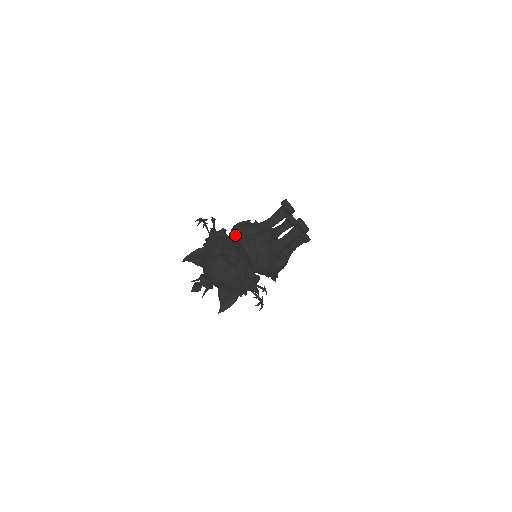
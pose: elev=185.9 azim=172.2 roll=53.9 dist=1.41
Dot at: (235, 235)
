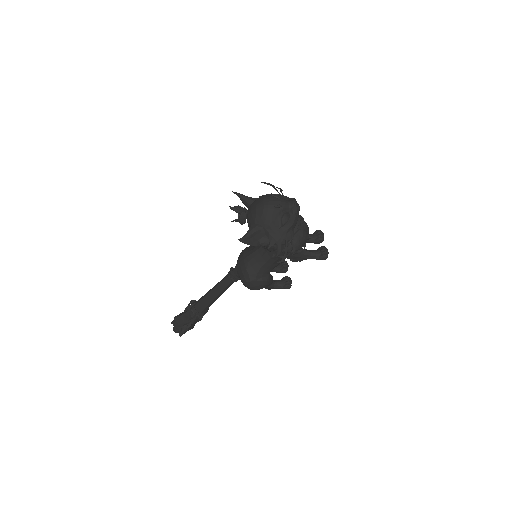
Dot at: occluded
